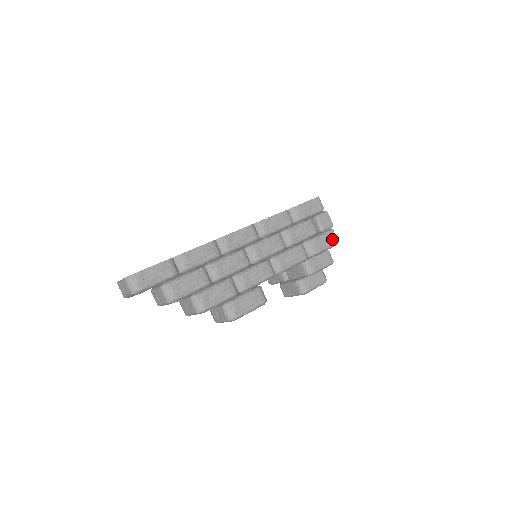
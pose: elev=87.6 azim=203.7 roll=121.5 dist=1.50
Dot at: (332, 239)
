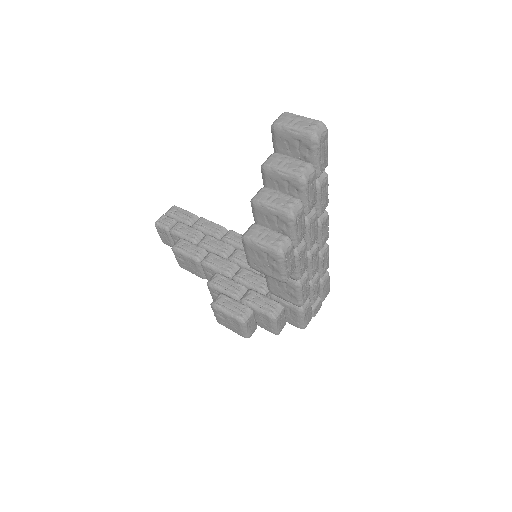
Dot at: (308, 322)
